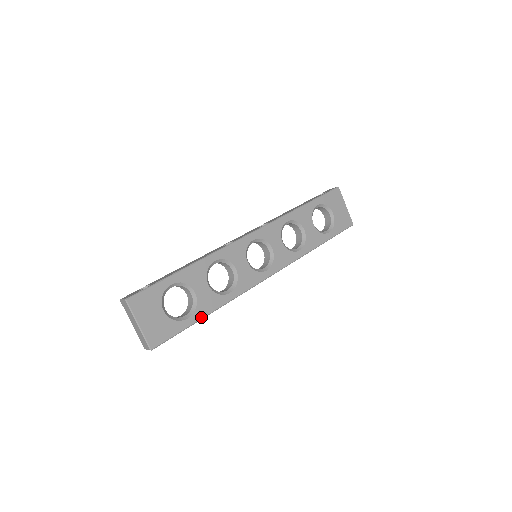
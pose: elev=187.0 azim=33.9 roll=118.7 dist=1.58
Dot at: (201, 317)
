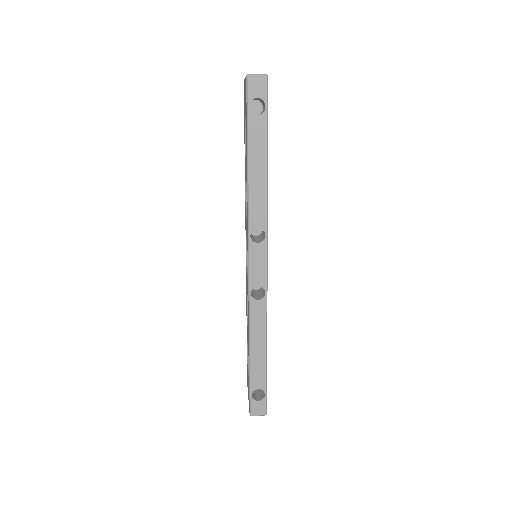
Dot at: occluded
